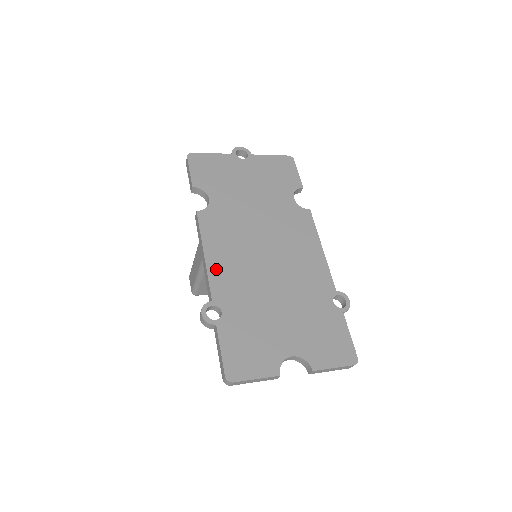
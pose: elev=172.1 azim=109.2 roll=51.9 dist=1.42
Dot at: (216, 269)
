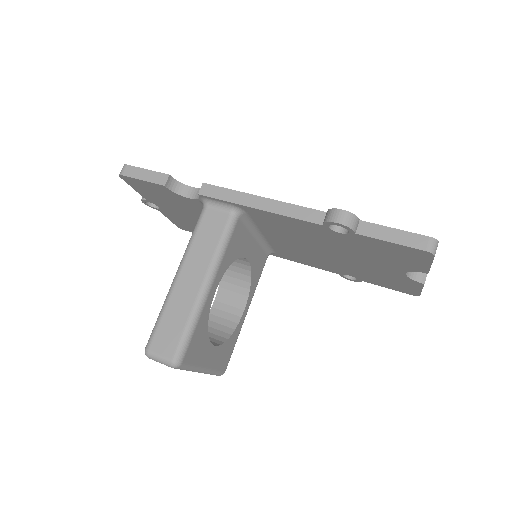
Dot at: occluded
